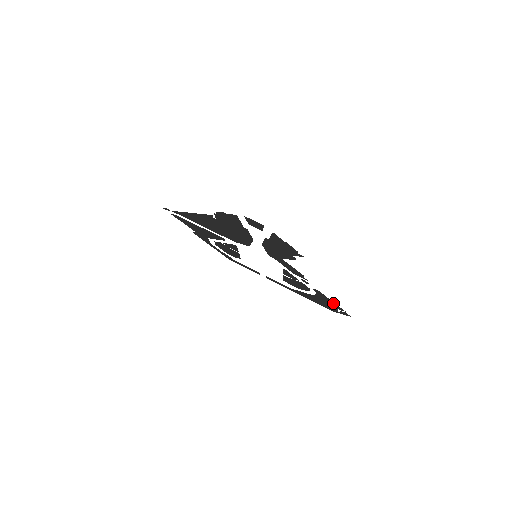
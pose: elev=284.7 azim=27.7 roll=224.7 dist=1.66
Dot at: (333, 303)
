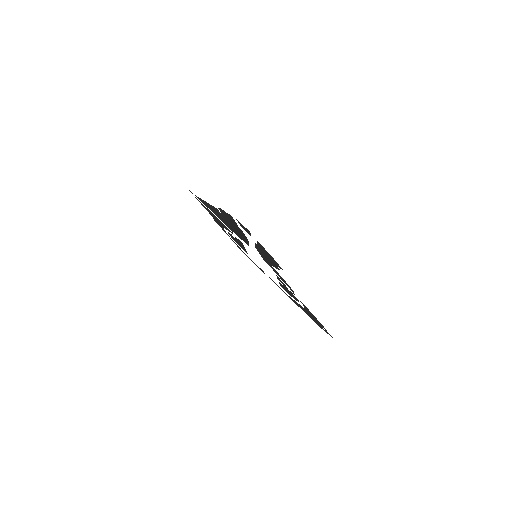
Dot at: (317, 320)
